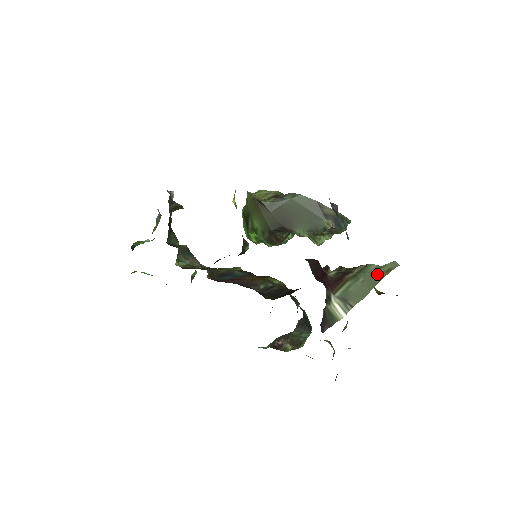
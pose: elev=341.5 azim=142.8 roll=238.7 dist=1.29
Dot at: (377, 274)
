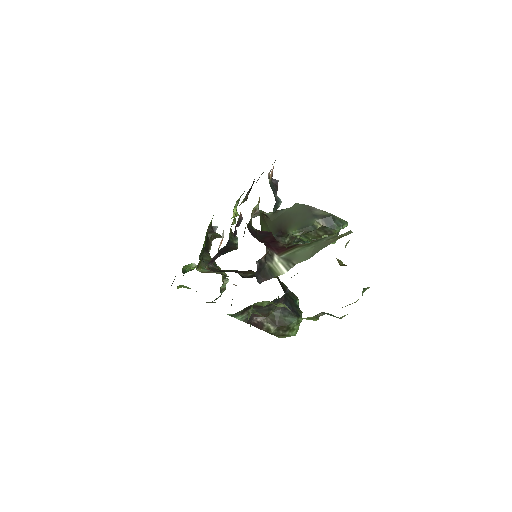
Dot at: (328, 241)
